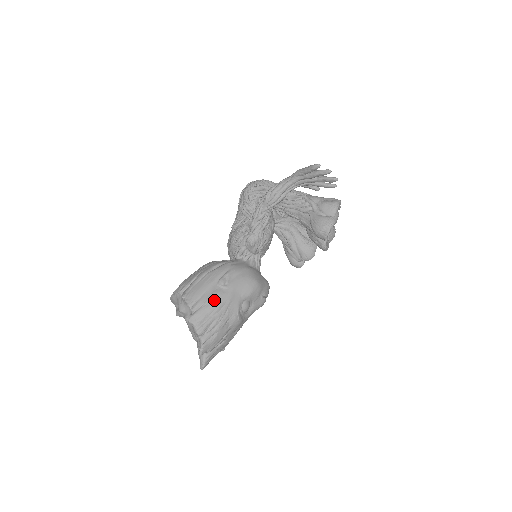
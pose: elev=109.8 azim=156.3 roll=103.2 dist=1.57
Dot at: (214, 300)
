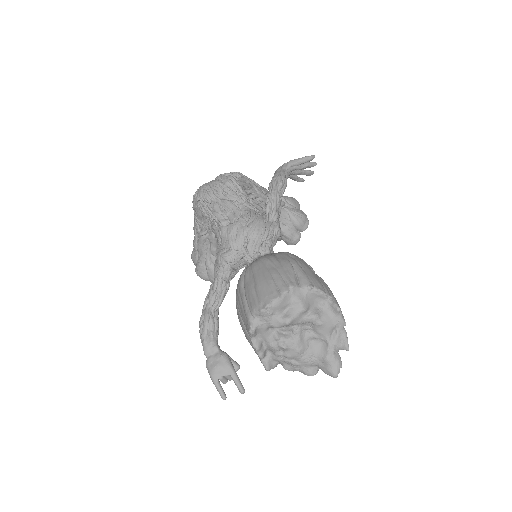
Dot at: occluded
